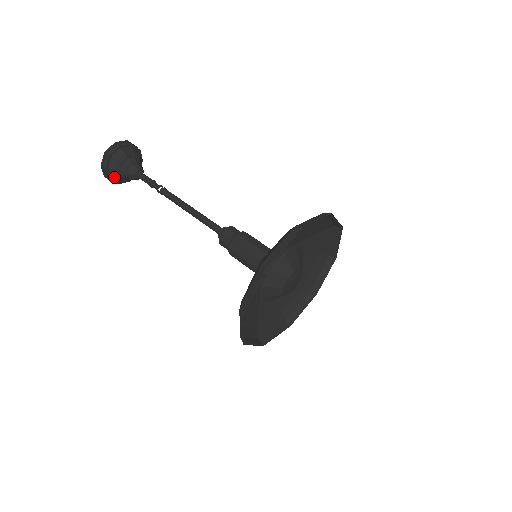
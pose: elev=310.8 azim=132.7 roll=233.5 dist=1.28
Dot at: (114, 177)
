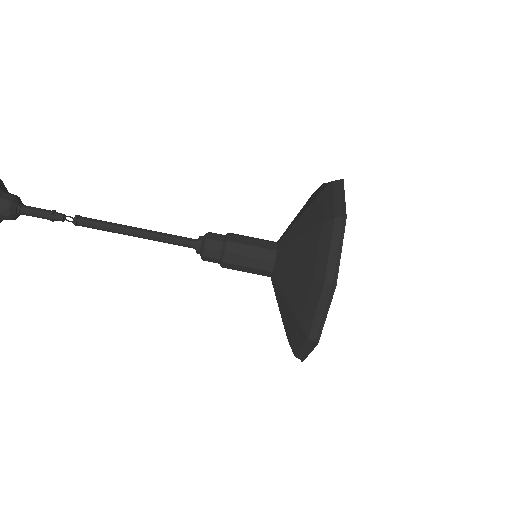
Dot at: out of frame
